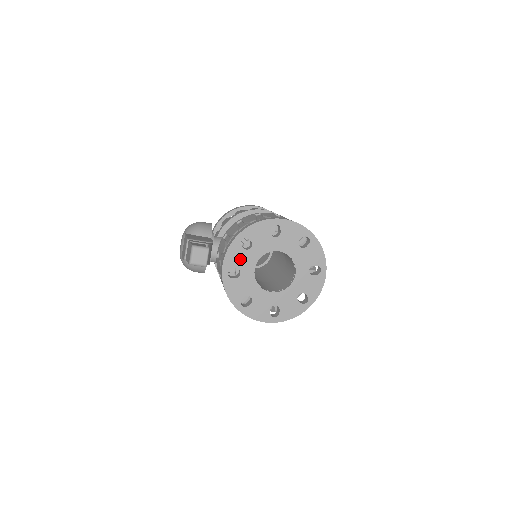
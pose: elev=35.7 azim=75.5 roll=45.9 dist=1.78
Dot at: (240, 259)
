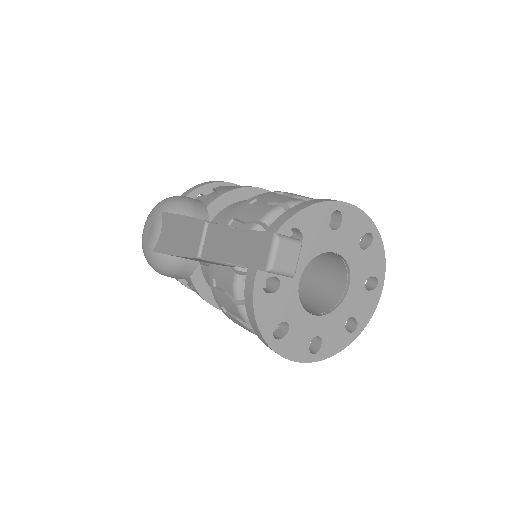
Dot at: occluded
